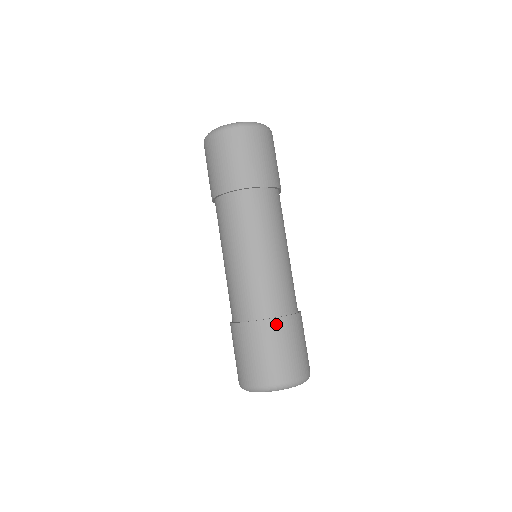
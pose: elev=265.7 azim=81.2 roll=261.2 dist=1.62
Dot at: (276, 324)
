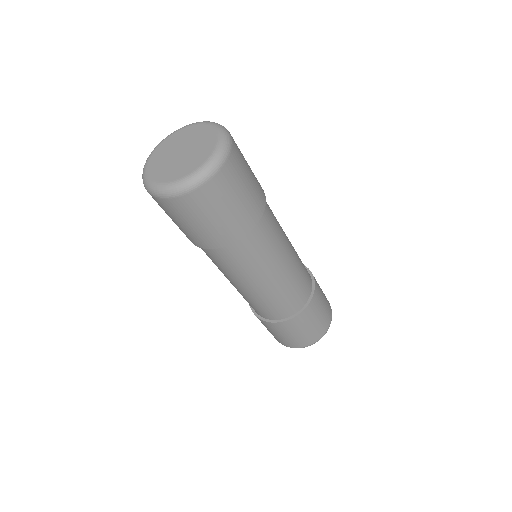
Dot at: (295, 321)
